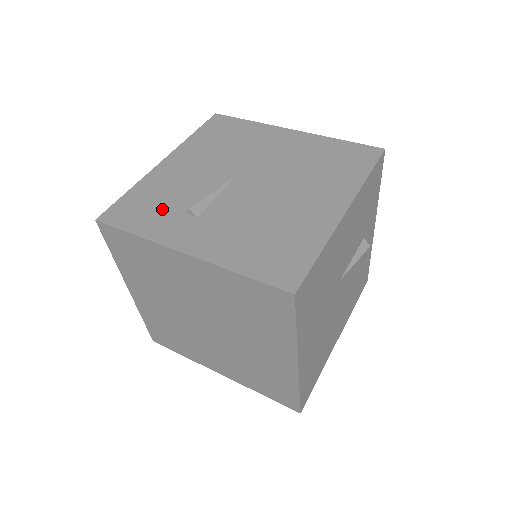
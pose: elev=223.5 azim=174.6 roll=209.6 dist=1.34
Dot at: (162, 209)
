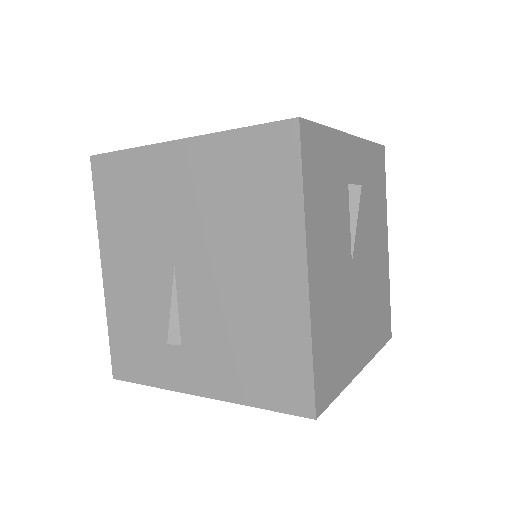
Dot at: (148, 345)
